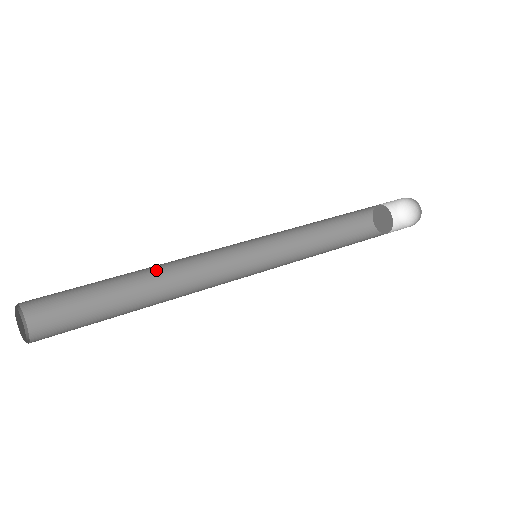
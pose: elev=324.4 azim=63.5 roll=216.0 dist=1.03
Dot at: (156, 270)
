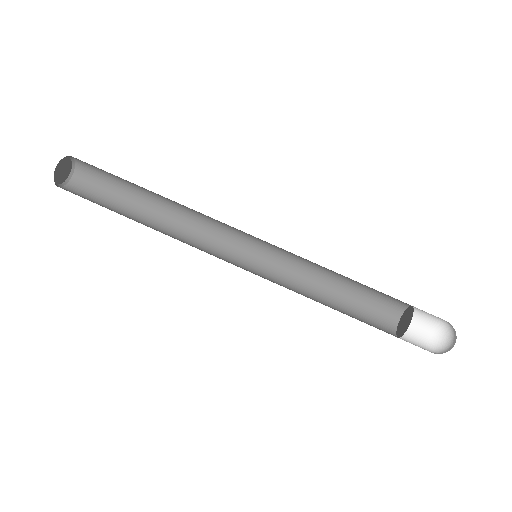
Dot at: (176, 203)
